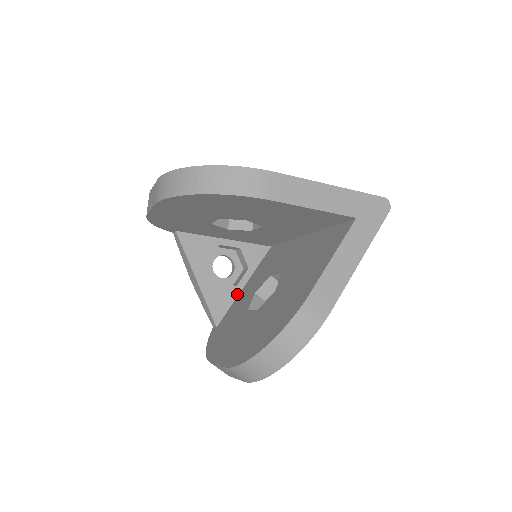
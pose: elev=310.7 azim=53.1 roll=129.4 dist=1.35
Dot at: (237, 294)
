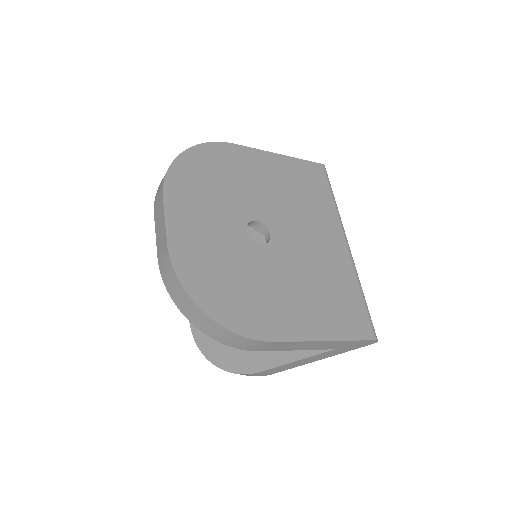
Dot at: occluded
